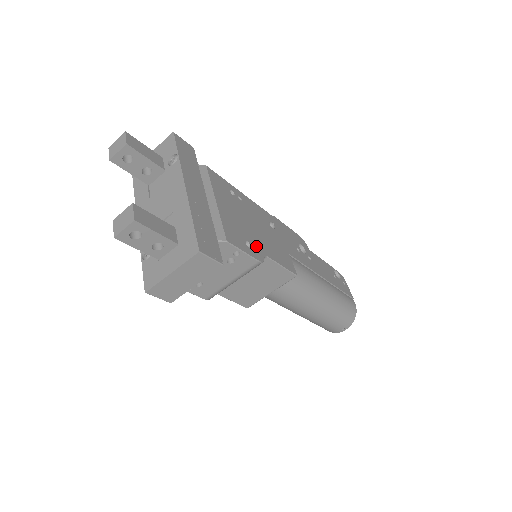
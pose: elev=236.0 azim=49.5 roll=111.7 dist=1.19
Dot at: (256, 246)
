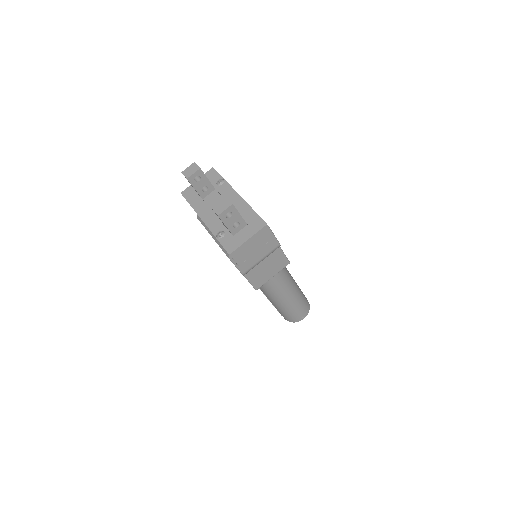
Dot at: occluded
